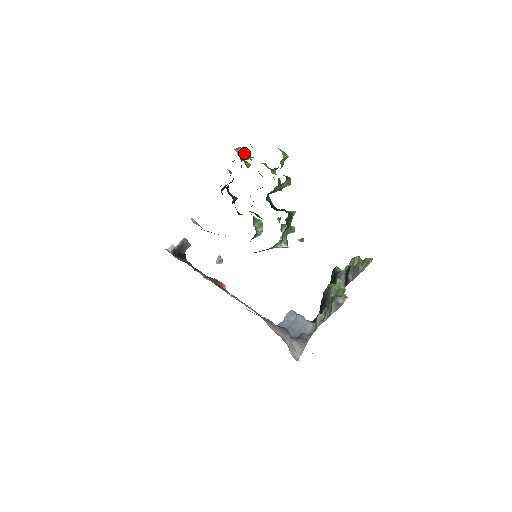
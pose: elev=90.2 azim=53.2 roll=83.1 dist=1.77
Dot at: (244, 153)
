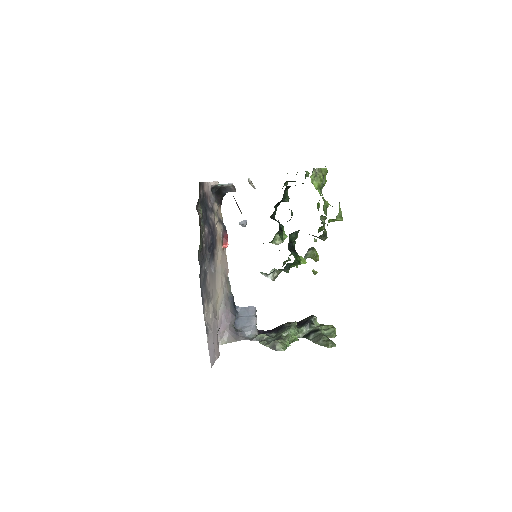
Dot at: (320, 179)
